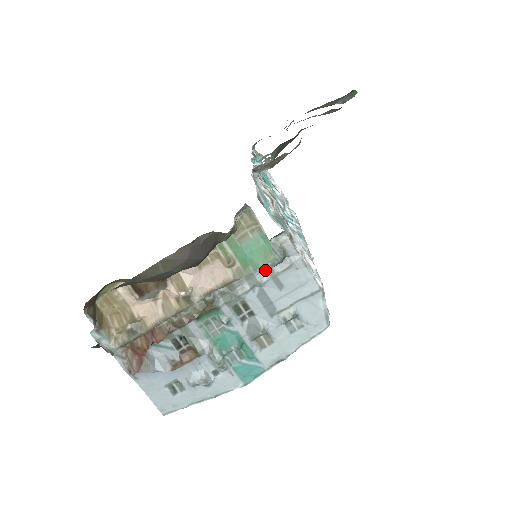
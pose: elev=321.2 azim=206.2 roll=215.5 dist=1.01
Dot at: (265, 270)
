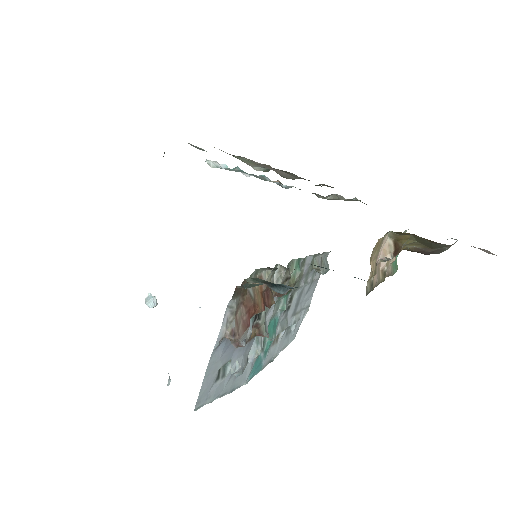
Dot at: (312, 274)
